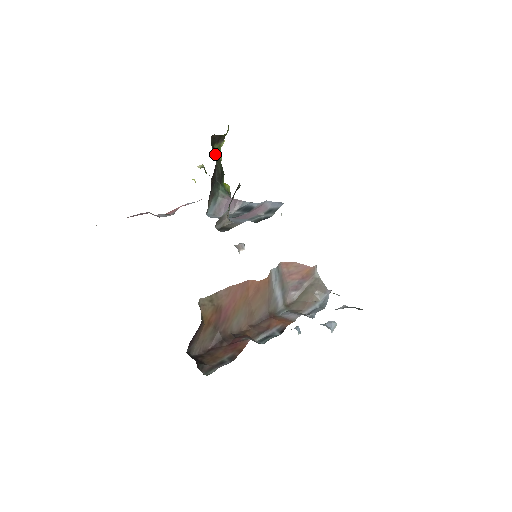
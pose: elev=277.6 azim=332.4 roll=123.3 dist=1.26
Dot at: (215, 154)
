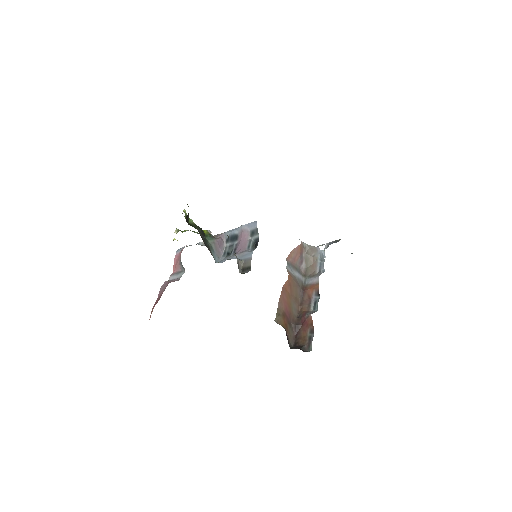
Dot at: (193, 226)
